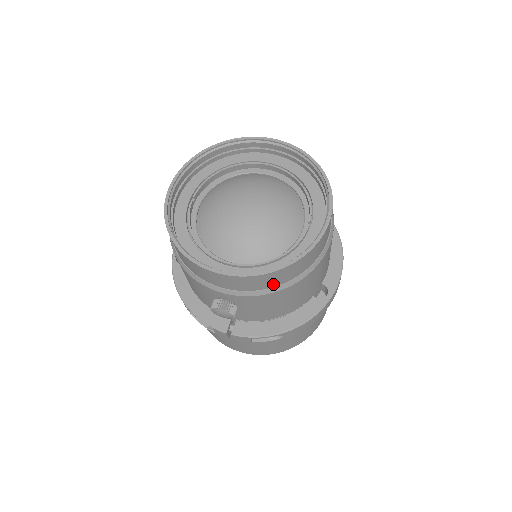
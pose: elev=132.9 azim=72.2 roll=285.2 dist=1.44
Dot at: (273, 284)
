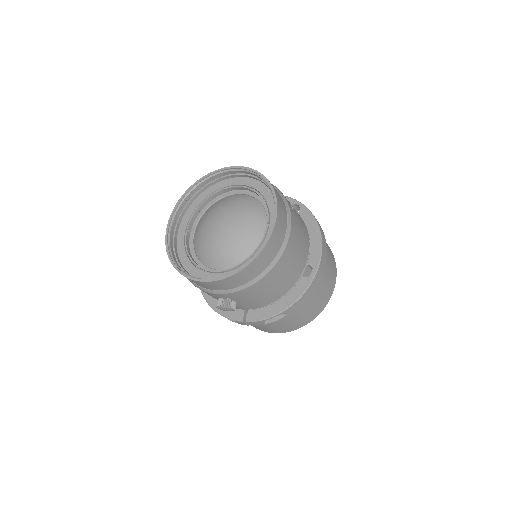
Dot at: (249, 278)
